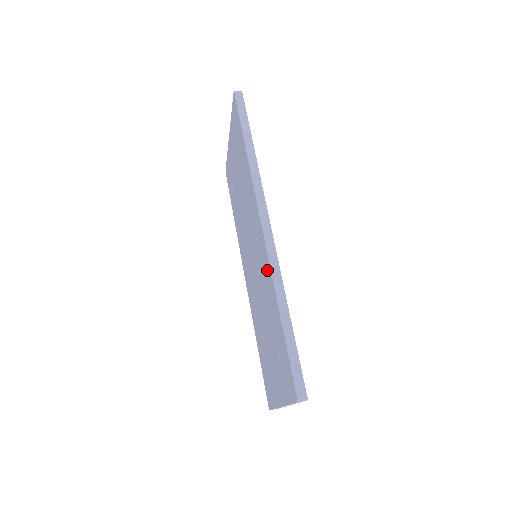
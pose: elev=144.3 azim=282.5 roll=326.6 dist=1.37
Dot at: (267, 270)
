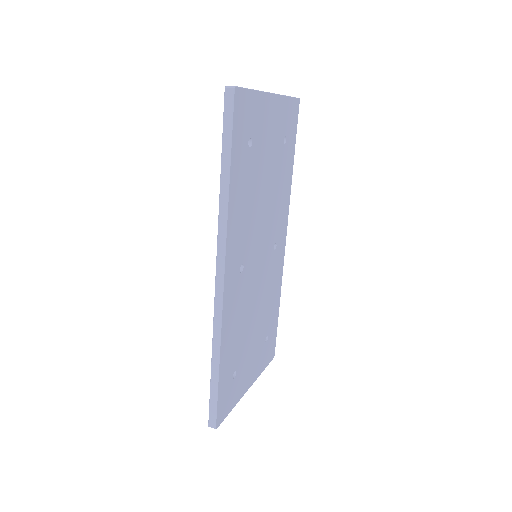
Dot at: occluded
